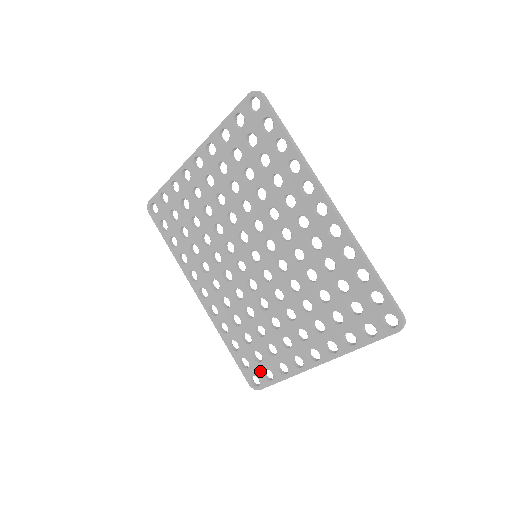
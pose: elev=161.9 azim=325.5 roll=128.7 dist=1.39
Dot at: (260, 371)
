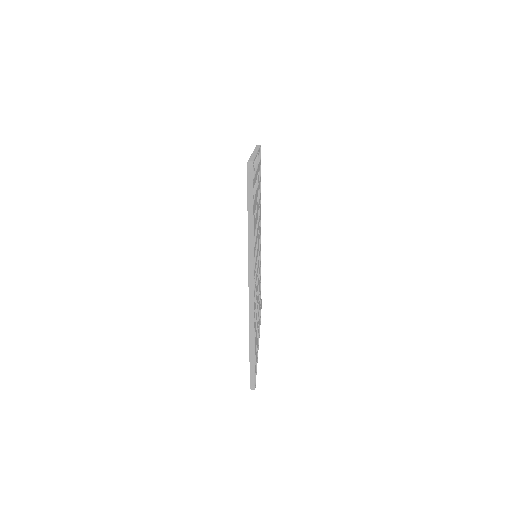
Dot at: occluded
